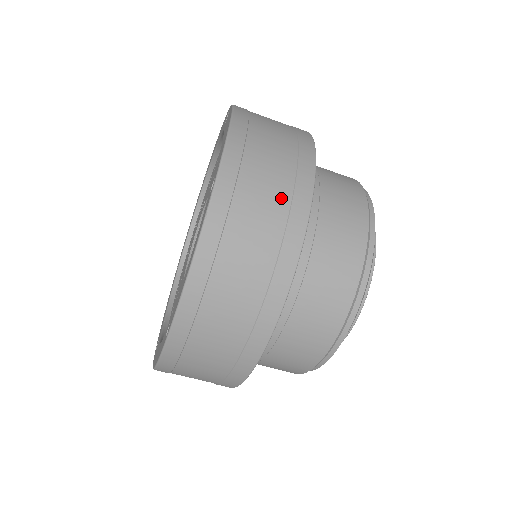
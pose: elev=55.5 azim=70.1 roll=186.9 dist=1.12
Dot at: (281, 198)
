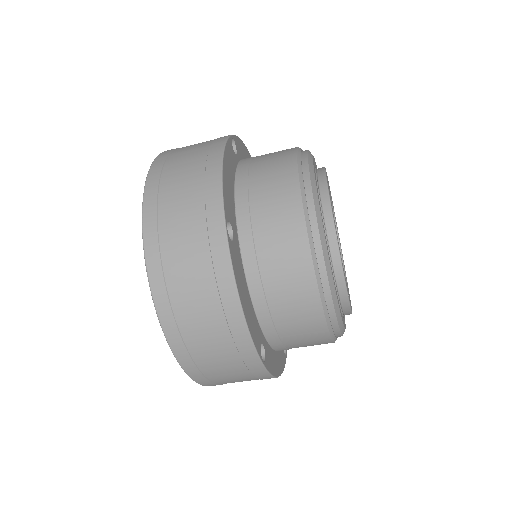
Dot at: (198, 232)
